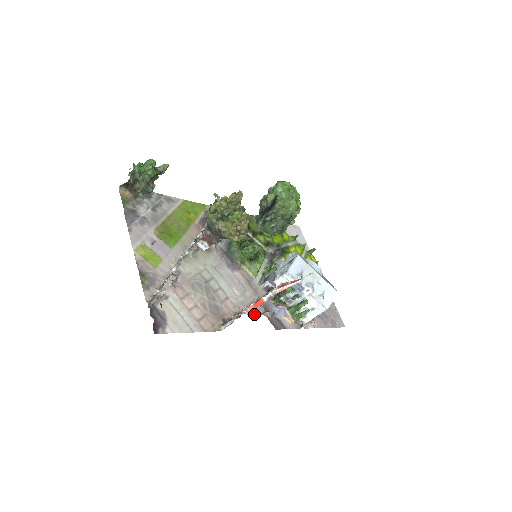
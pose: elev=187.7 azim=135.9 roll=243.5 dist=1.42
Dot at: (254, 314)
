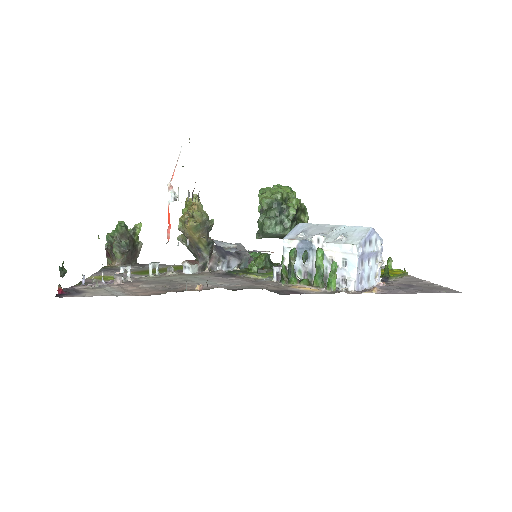
Dot at: (242, 289)
